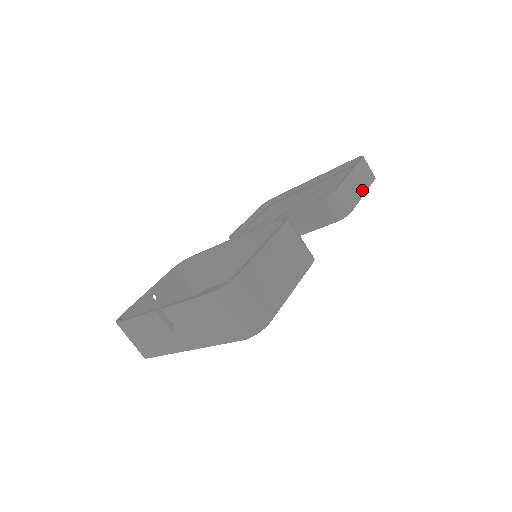
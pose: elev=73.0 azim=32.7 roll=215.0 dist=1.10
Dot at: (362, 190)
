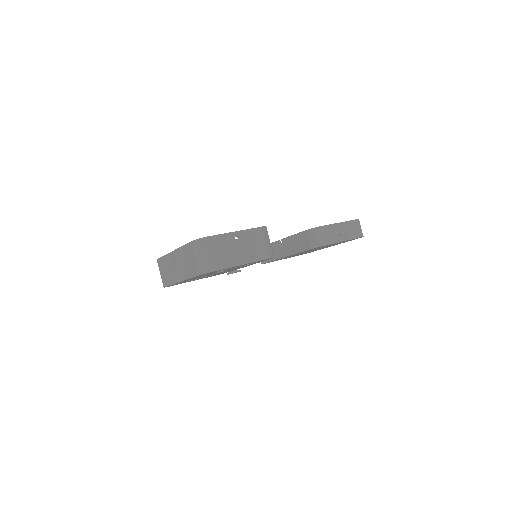
Dot at: (342, 238)
